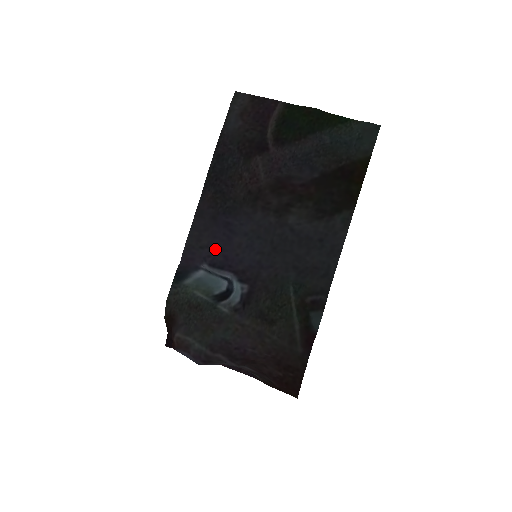
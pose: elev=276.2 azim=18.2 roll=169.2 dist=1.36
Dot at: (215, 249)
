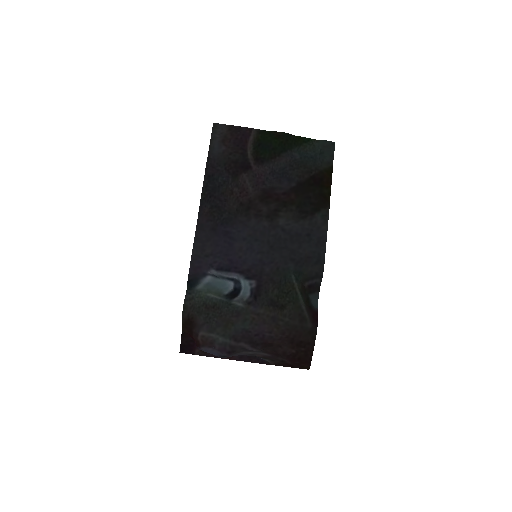
Dot at: (219, 255)
